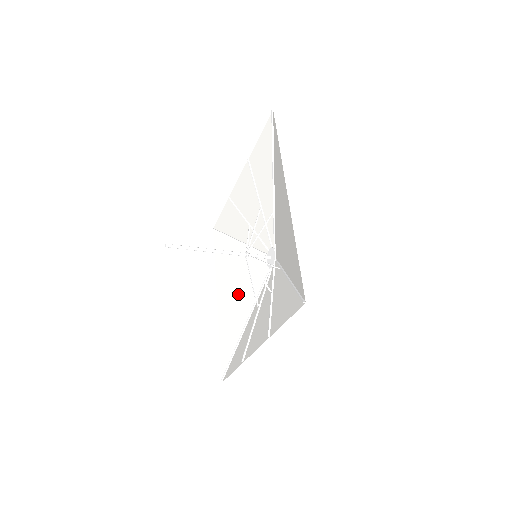
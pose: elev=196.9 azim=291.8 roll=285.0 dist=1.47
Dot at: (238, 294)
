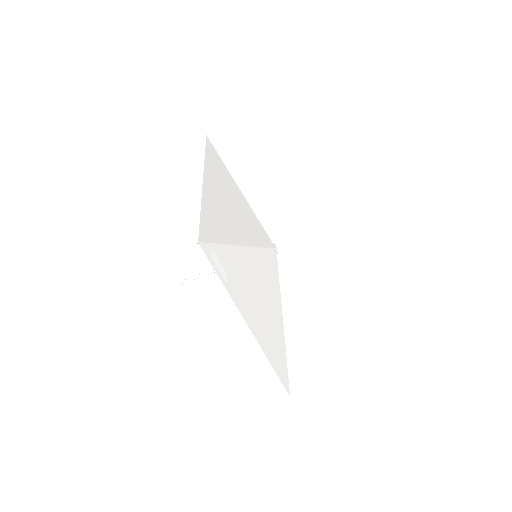
Dot at: occluded
